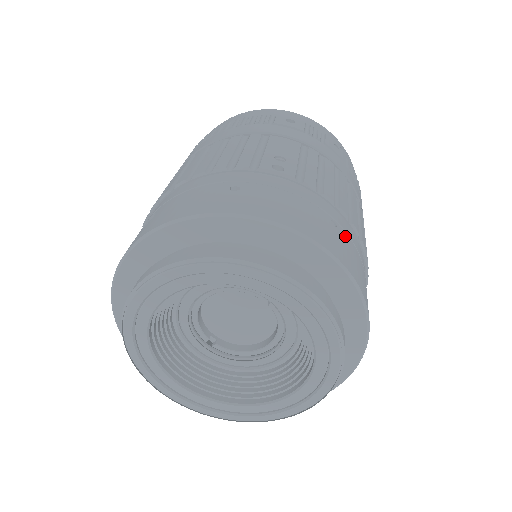
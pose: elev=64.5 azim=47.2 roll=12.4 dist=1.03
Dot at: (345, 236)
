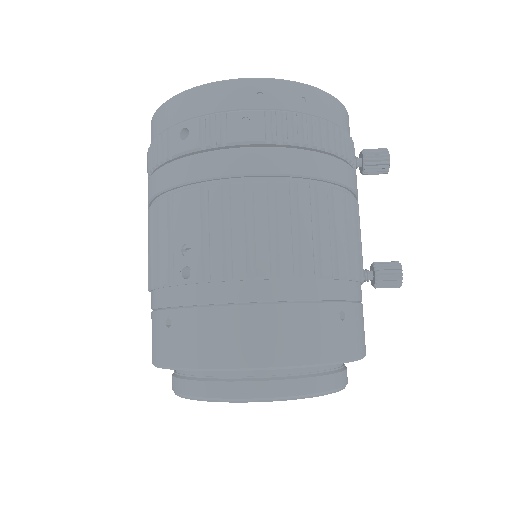
Dot at: (271, 312)
